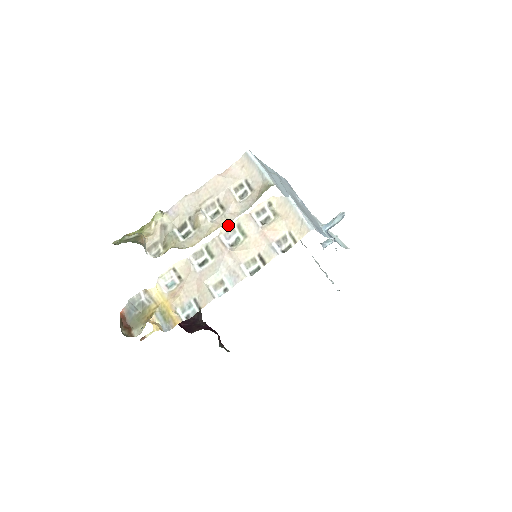
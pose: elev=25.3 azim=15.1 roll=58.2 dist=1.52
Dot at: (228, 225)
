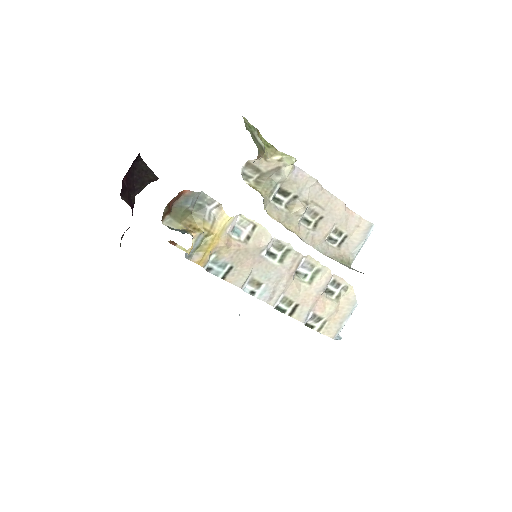
Dot at: occluded
